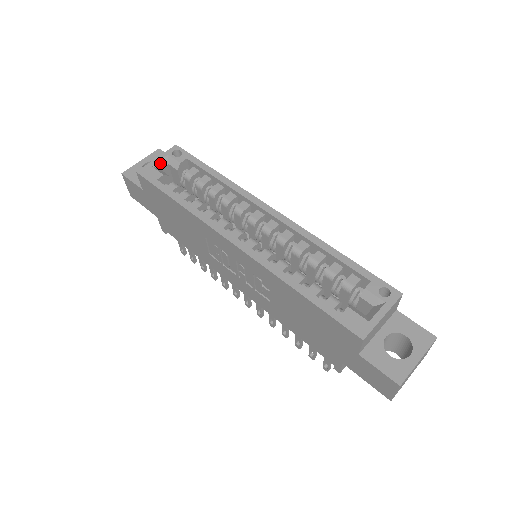
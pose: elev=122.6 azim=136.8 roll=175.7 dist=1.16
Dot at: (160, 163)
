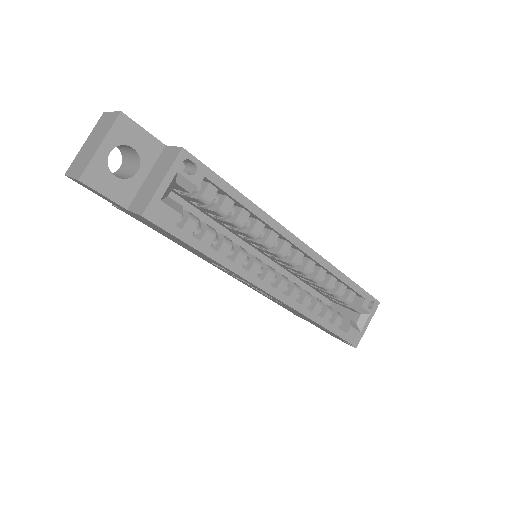
Dot at: (168, 189)
